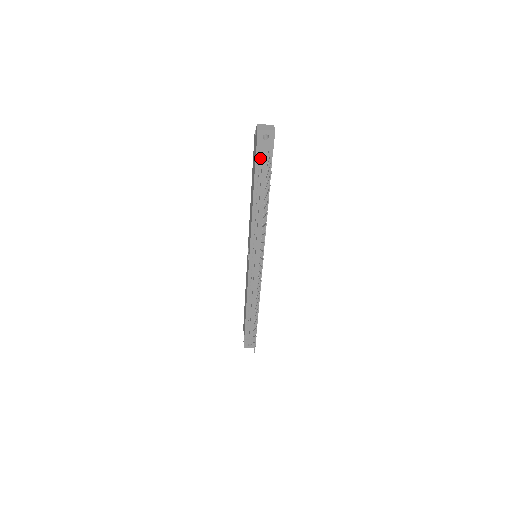
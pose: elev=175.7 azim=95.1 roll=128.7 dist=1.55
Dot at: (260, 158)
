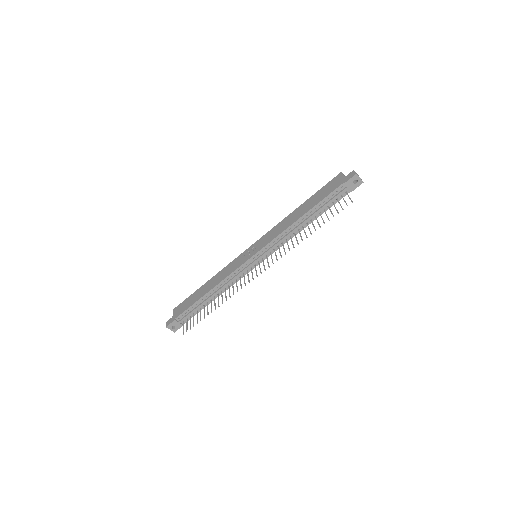
Dot at: (338, 191)
